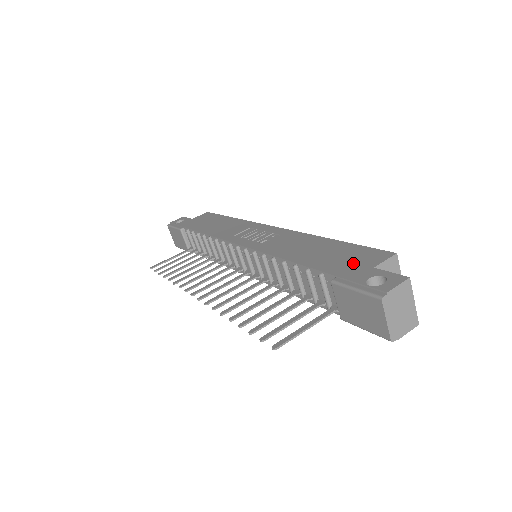
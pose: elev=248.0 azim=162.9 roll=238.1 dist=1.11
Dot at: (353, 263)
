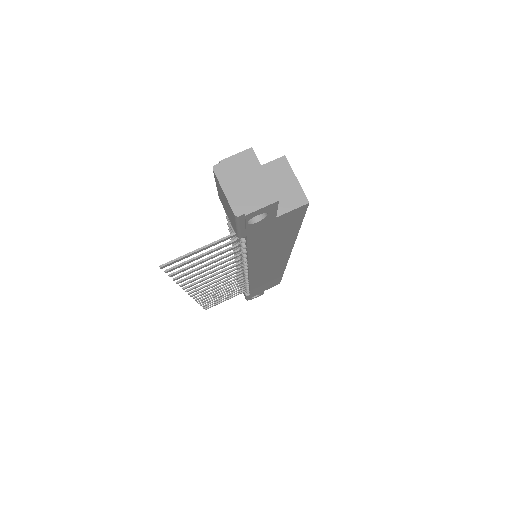
Dot at: occluded
